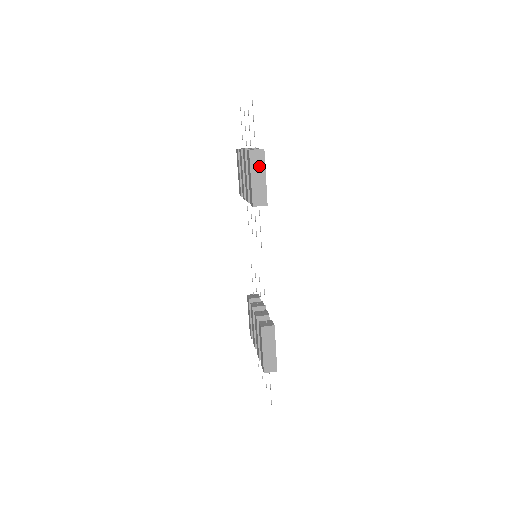
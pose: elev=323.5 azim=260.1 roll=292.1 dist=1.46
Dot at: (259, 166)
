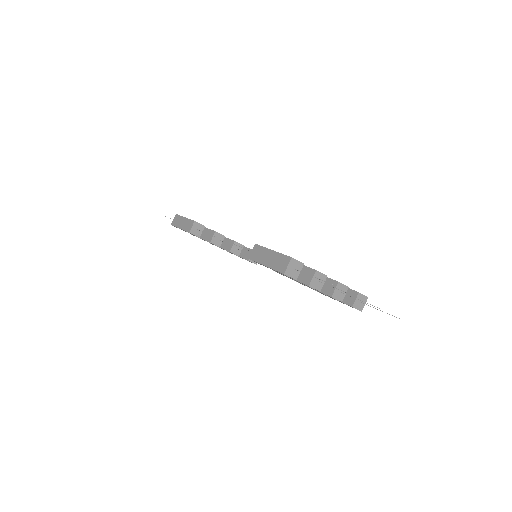
Dot at: occluded
